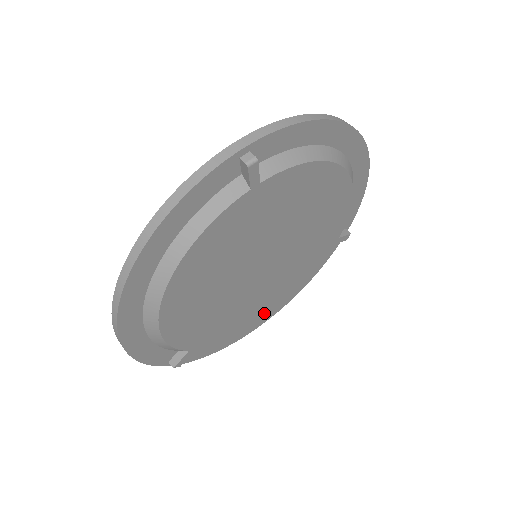
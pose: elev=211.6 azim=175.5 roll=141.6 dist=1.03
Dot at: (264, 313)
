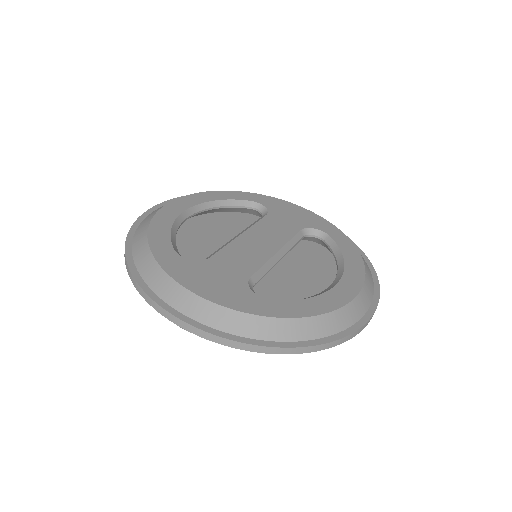
Dot at: occluded
